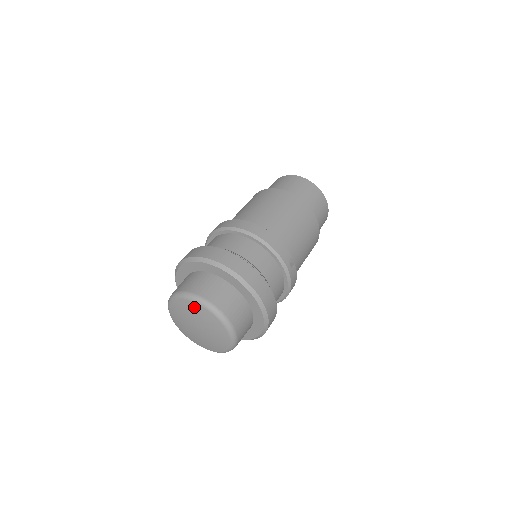
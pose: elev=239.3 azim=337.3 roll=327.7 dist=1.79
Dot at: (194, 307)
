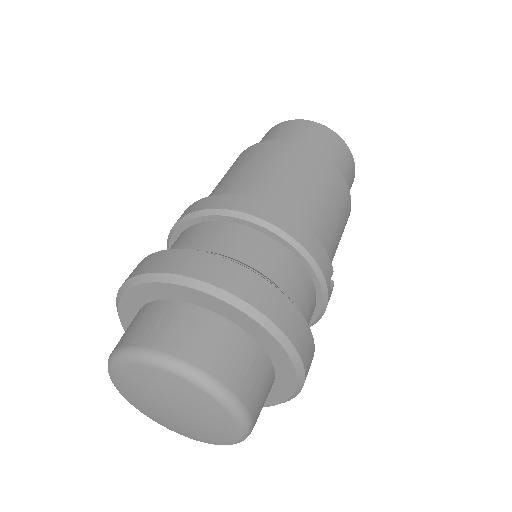
Dot at: (177, 384)
